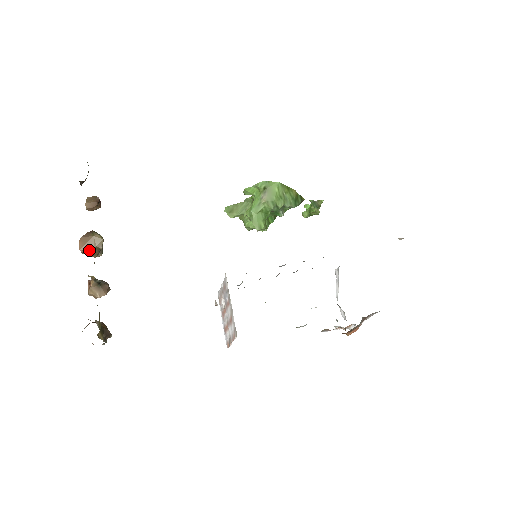
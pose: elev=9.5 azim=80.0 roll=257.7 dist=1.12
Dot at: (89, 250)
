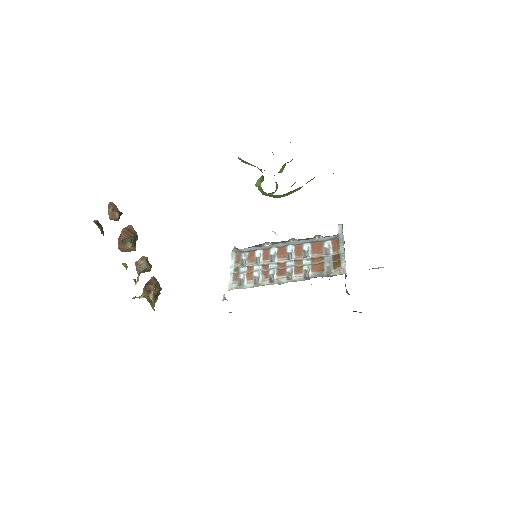
Dot at: (128, 251)
